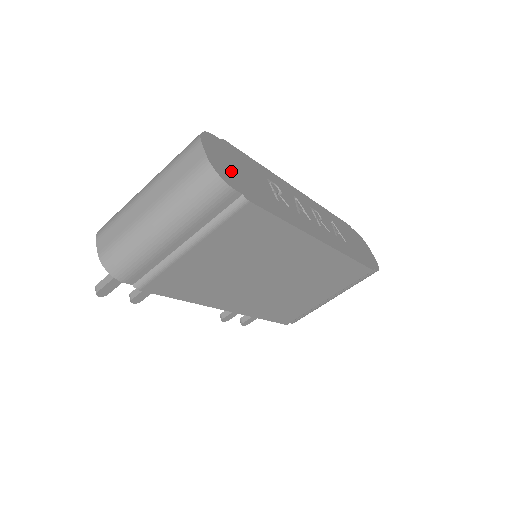
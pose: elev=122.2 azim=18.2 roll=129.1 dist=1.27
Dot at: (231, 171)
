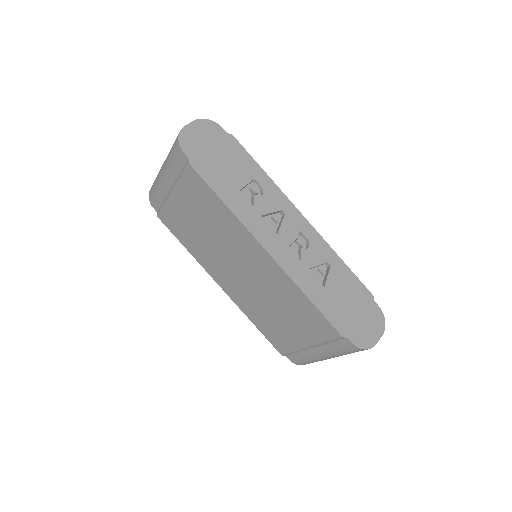
Dot at: (202, 146)
